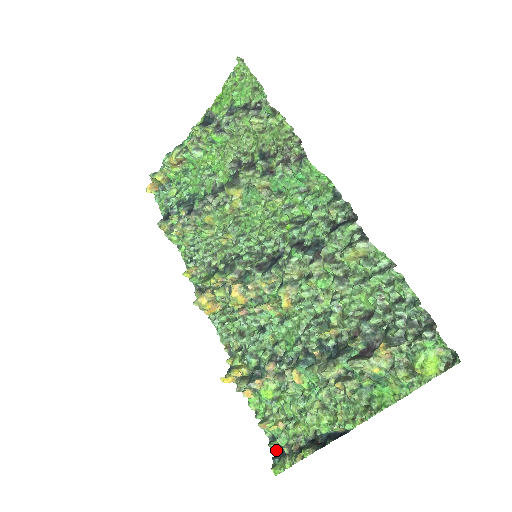
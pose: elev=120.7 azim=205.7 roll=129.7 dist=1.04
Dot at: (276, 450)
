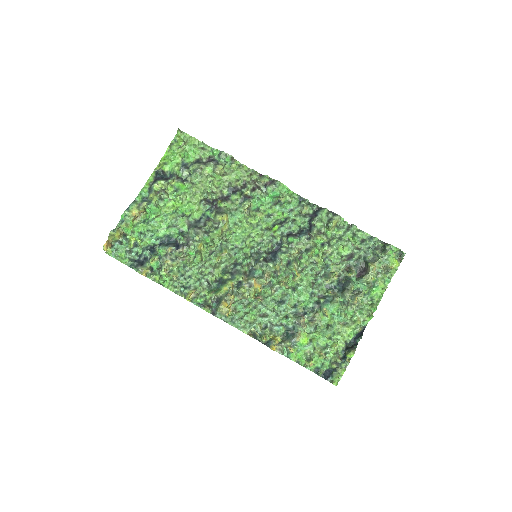
Dot at: (324, 375)
